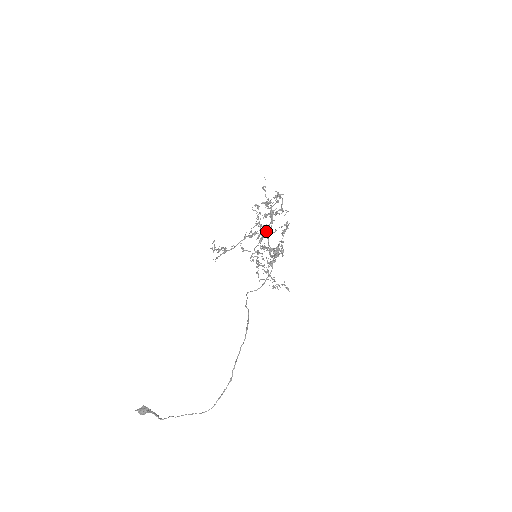
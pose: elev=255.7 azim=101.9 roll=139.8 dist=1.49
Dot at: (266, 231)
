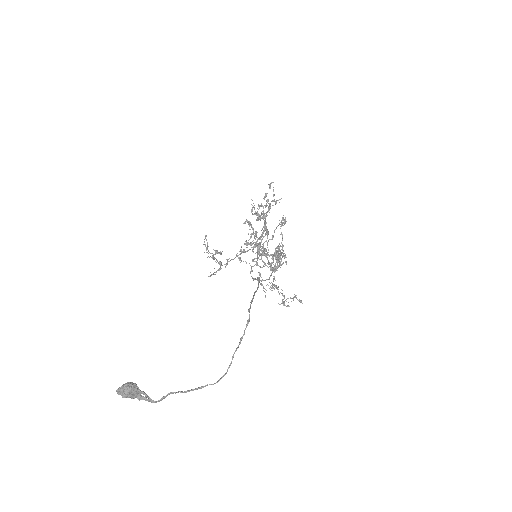
Dot at: (262, 236)
